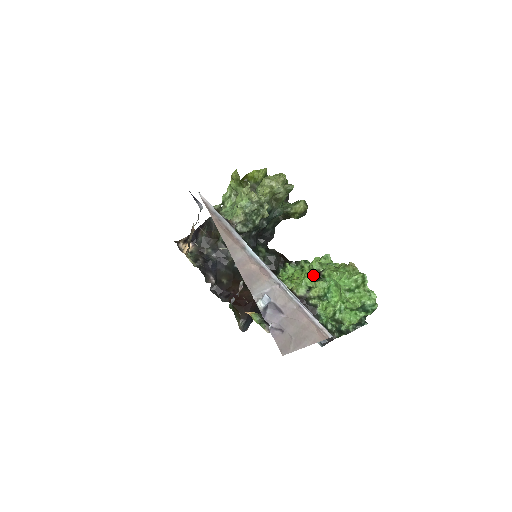
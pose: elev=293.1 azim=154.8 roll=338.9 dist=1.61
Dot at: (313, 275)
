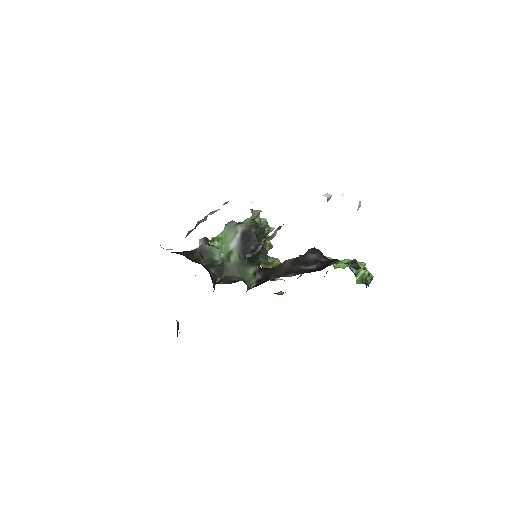
Dot at: occluded
